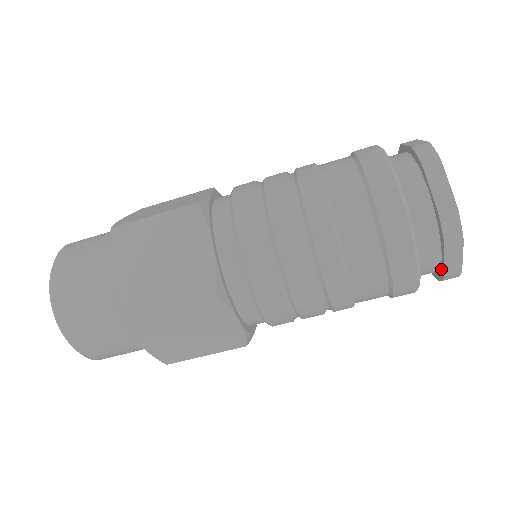
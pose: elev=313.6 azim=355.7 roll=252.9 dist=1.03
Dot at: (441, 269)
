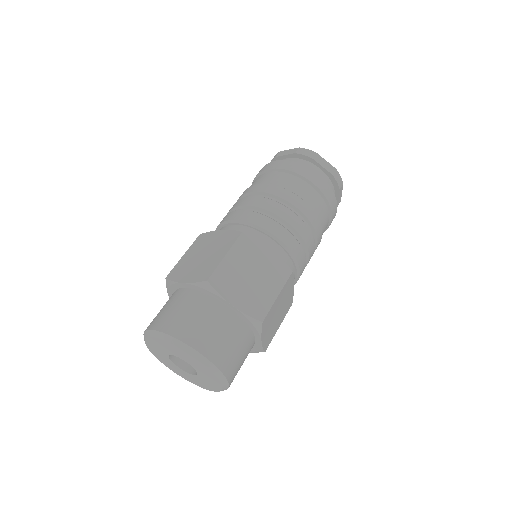
Dot at: occluded
